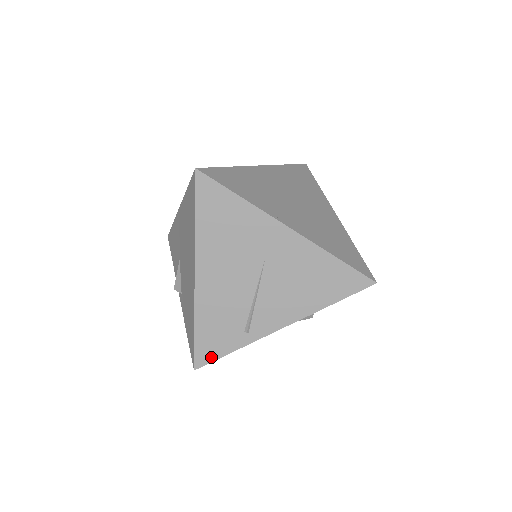
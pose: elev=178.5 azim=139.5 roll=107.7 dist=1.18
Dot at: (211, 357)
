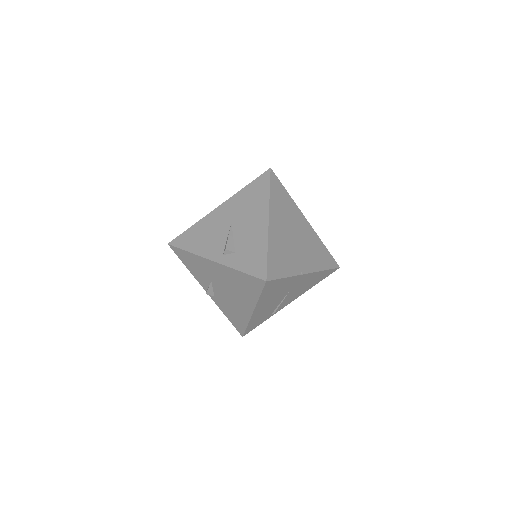
Dot at: (252, 329)
